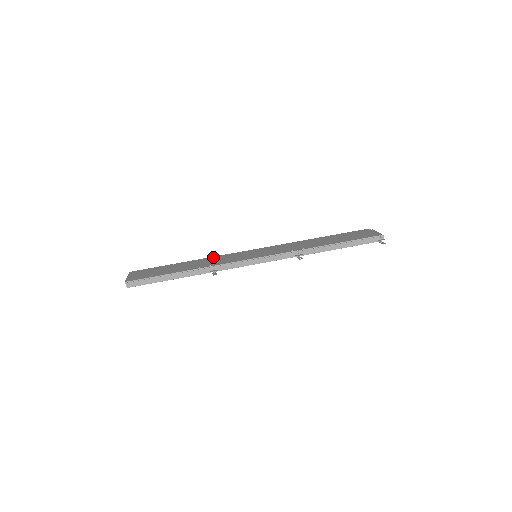
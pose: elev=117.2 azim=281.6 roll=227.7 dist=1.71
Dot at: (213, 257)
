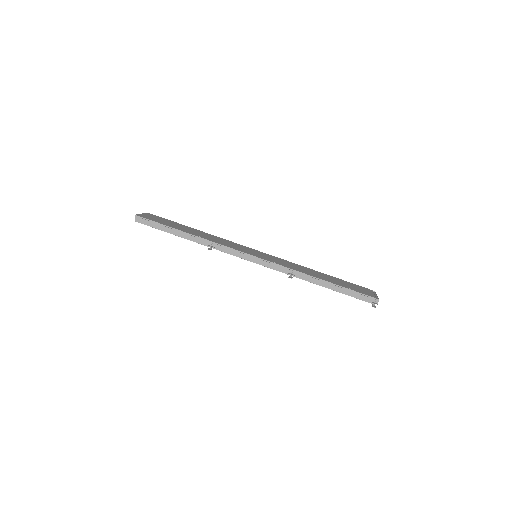
Dot at: (221, 238)
